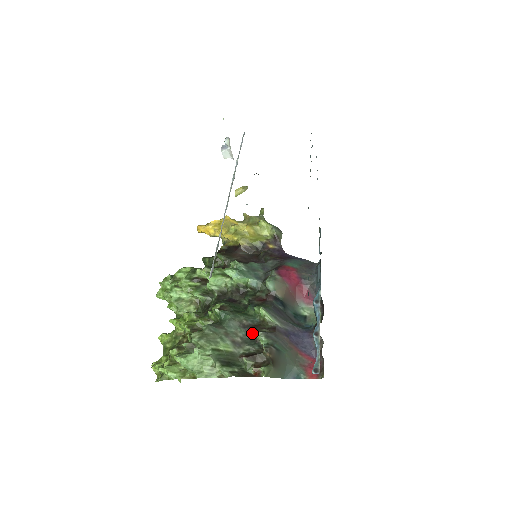
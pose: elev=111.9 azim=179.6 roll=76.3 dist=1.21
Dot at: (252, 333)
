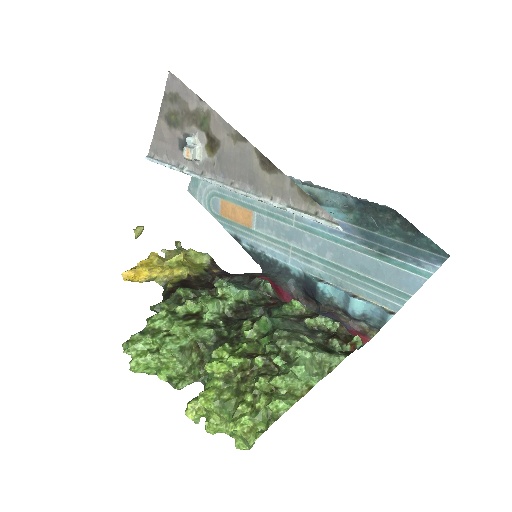
Dot at: (309, 323)
